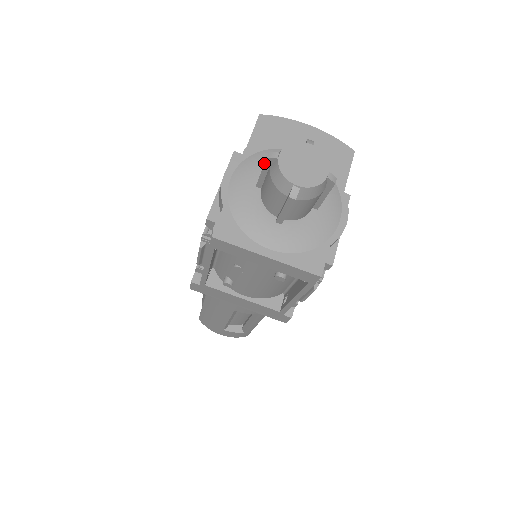
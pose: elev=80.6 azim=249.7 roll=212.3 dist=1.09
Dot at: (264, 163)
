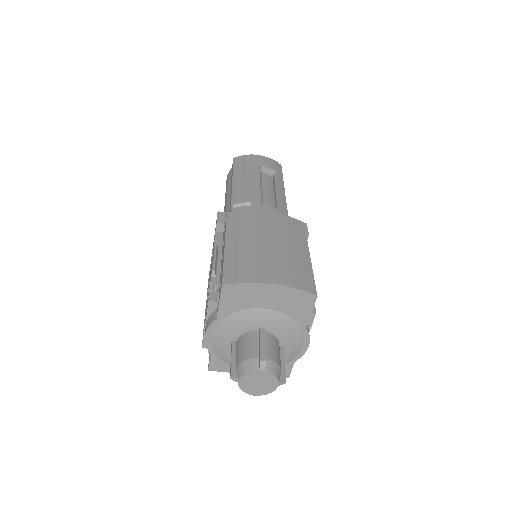
Dot at: (230, 372)
